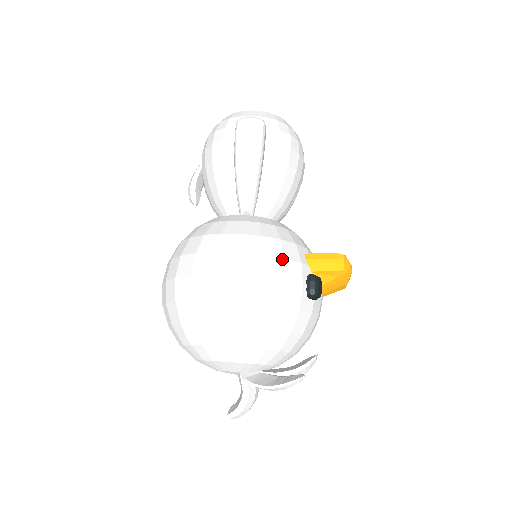
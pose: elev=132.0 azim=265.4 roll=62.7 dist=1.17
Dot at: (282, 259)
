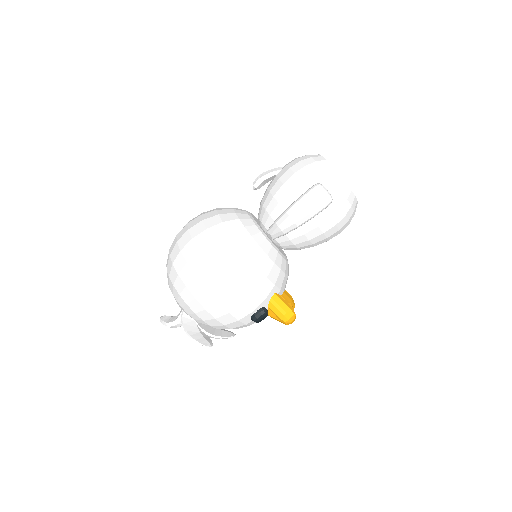
Dot at: (255, 291)
